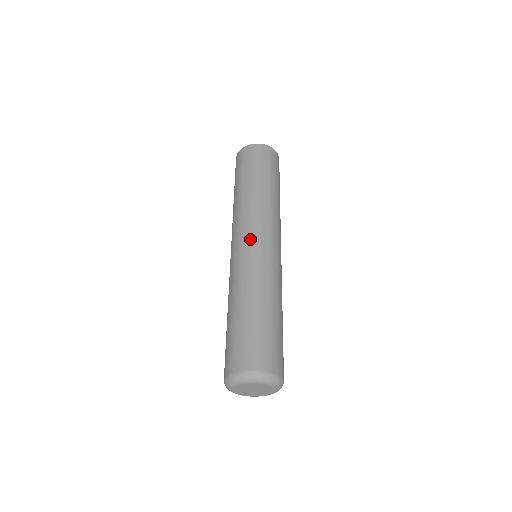
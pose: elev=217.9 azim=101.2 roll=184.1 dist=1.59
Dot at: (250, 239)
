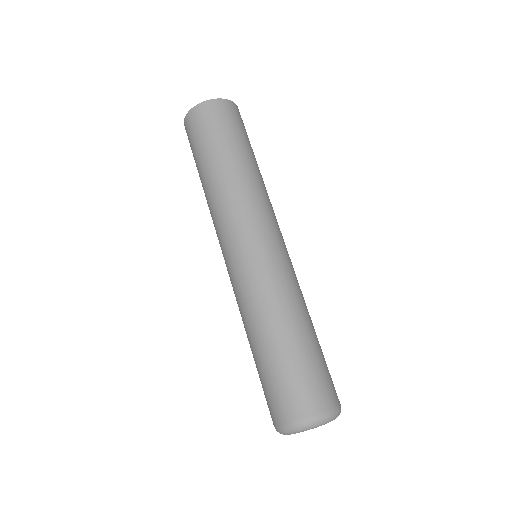
Dot at: (235, 251)
